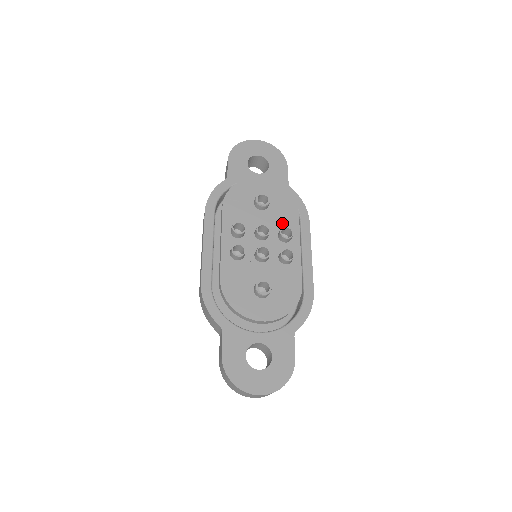
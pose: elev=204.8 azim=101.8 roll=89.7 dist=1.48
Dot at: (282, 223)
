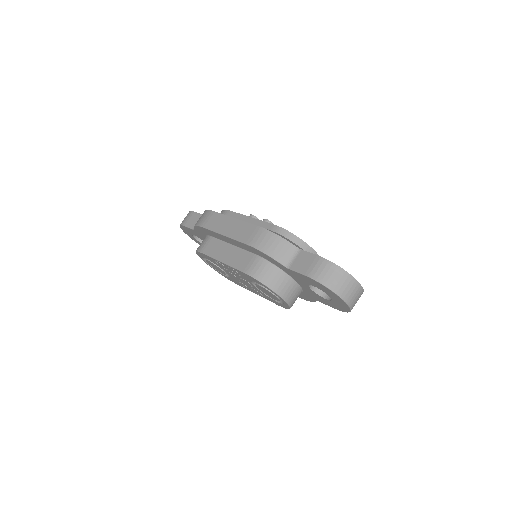
Dot at: occluded
